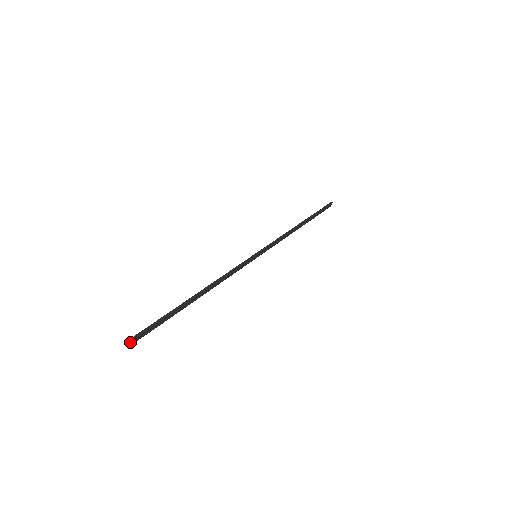
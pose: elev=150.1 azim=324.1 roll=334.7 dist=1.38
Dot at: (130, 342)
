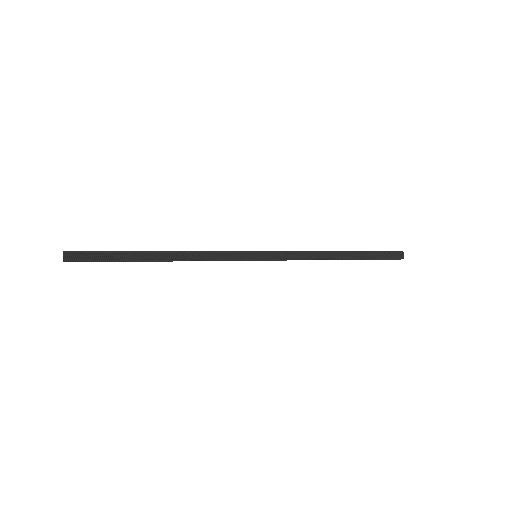
Dot at: (63, 255)
